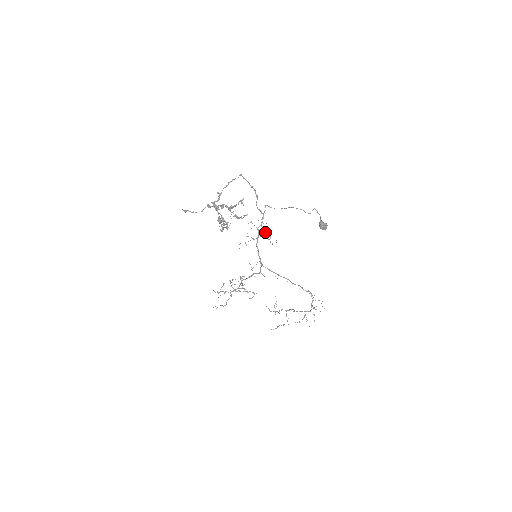
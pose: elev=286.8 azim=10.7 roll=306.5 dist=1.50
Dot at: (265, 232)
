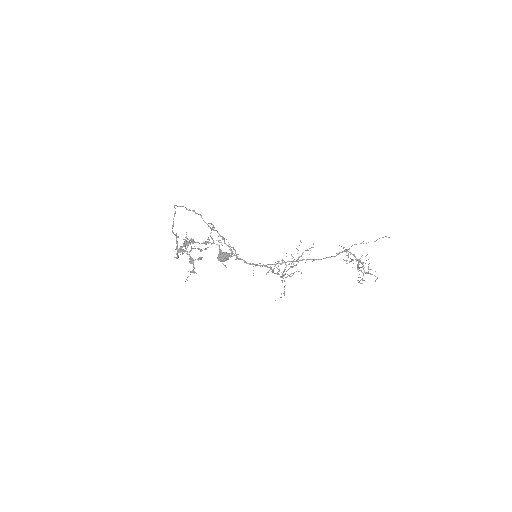
Dot at: (230, 246)
